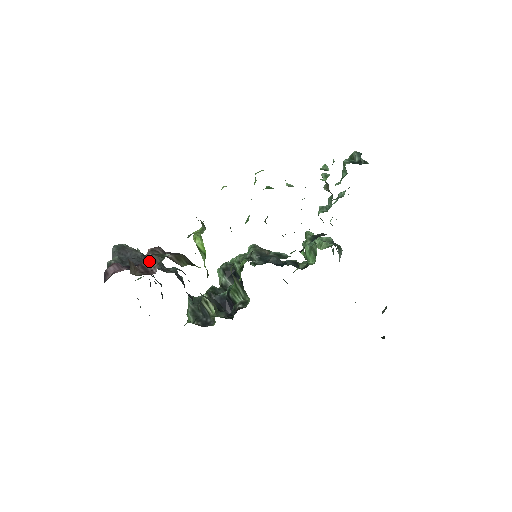
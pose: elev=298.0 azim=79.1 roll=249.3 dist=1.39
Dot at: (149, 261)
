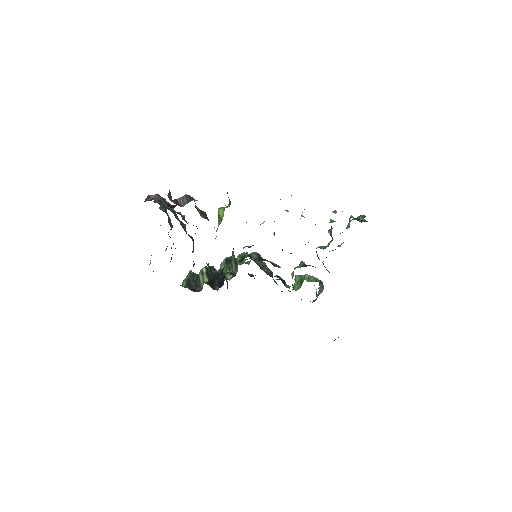
Dot at: (182, 199)
